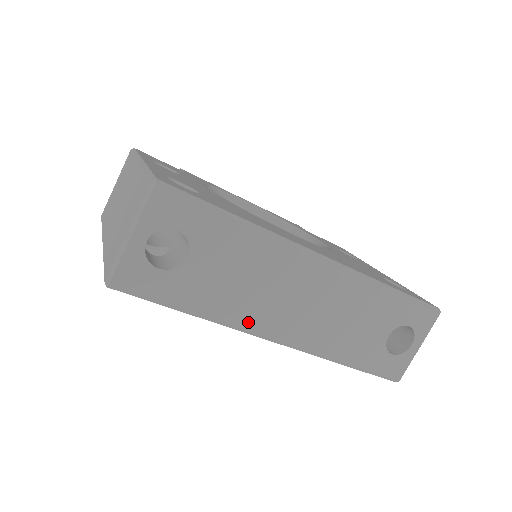
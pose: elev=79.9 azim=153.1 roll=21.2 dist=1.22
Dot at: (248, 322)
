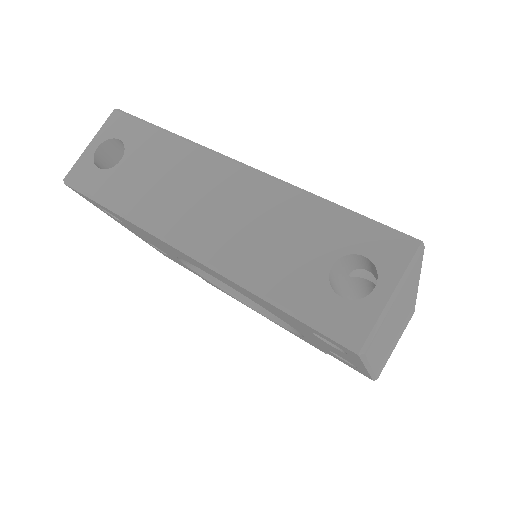
Dot at: (158, 223)
